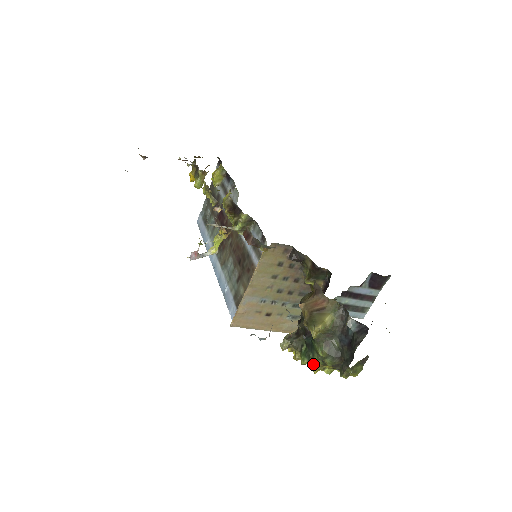
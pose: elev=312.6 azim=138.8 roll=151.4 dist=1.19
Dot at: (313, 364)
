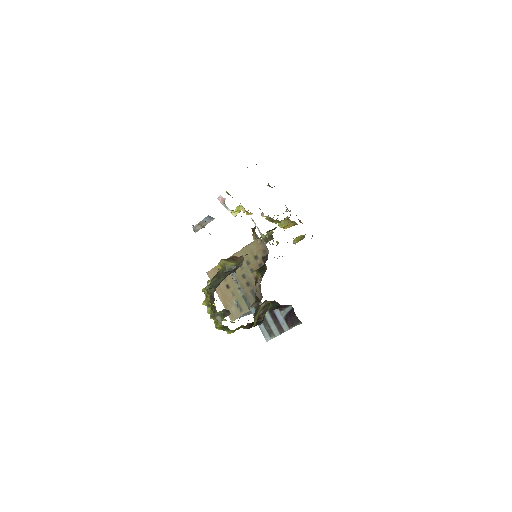
Dot at: (207, 297)
